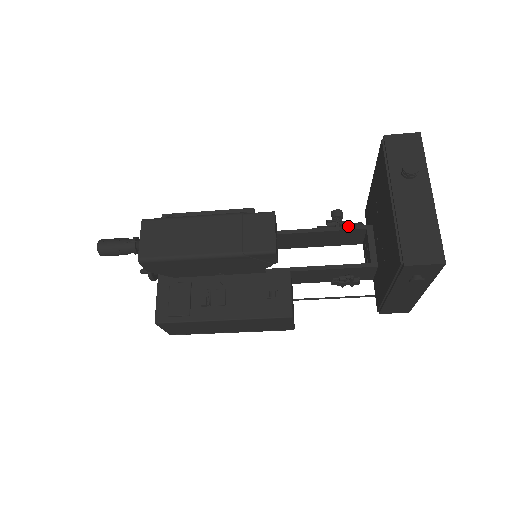
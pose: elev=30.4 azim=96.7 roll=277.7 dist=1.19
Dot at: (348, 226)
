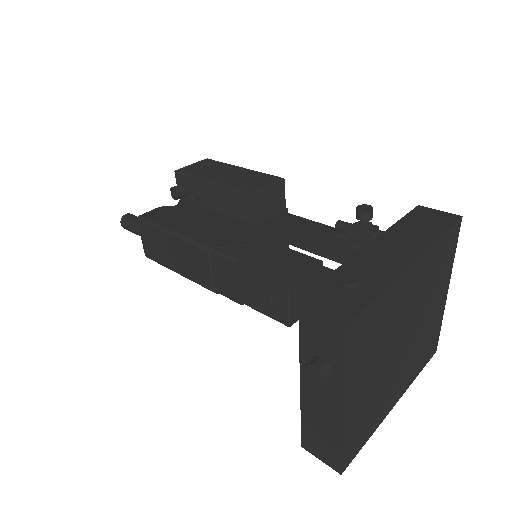
Dot at: occluded
